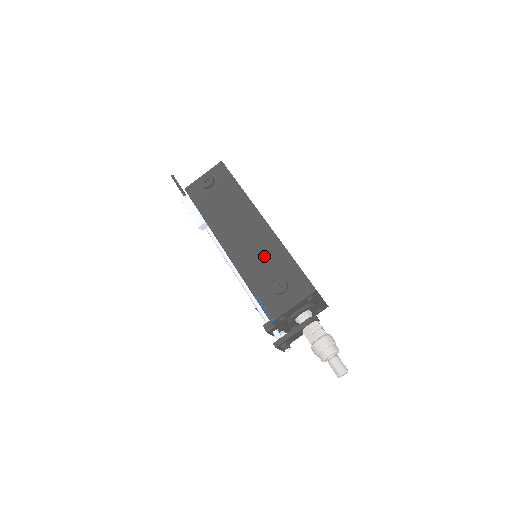
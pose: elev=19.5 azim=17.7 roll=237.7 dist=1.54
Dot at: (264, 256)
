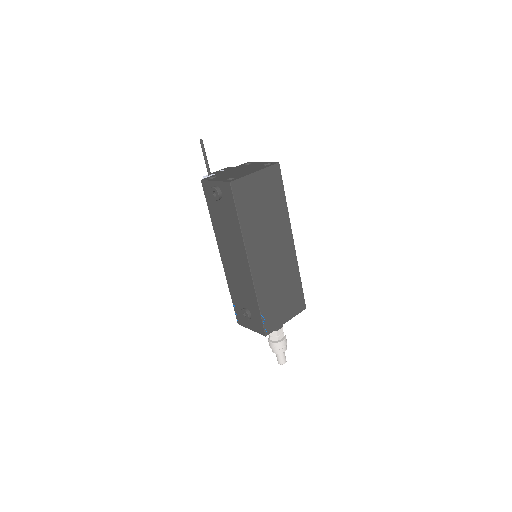
Dot at: (243, 287)
